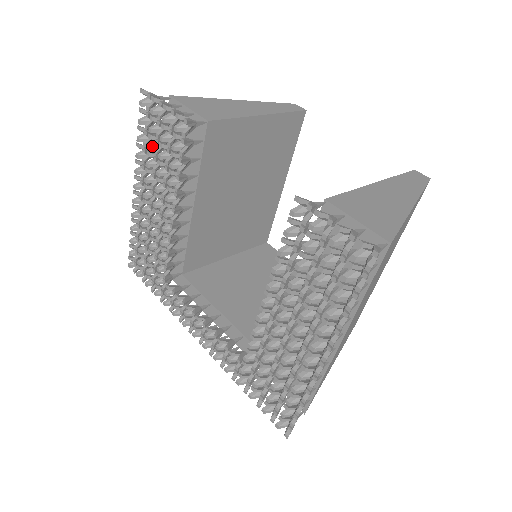
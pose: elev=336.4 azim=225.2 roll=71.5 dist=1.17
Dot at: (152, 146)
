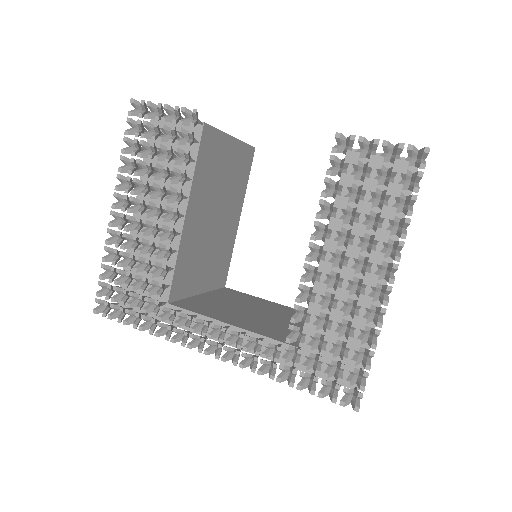
Dot at: (143, 153)
